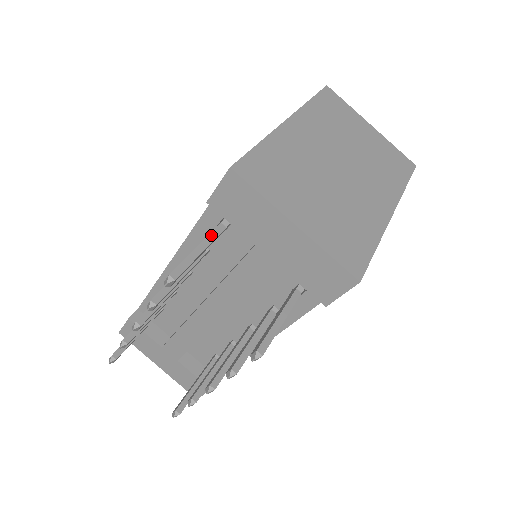
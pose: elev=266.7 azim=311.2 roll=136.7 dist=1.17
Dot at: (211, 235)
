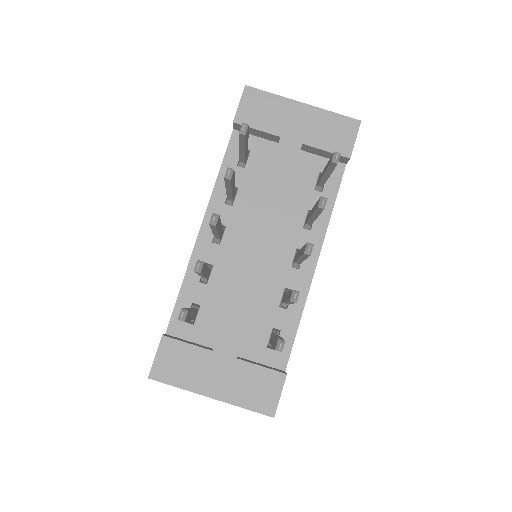
Dot at: occluded
